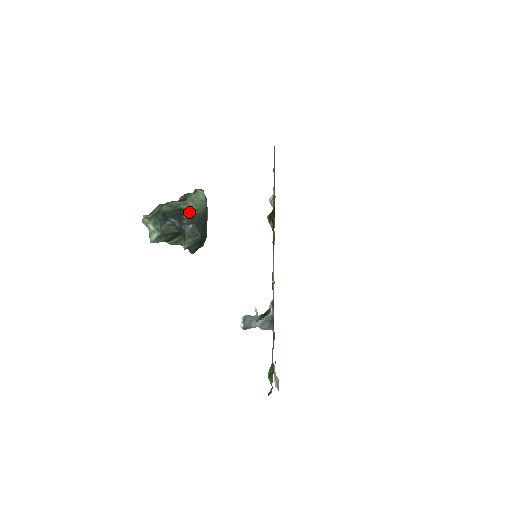
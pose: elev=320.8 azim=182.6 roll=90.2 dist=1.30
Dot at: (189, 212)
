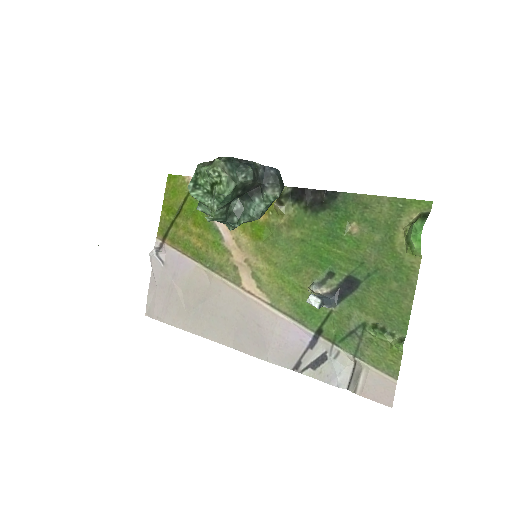
Dot at: occluded
